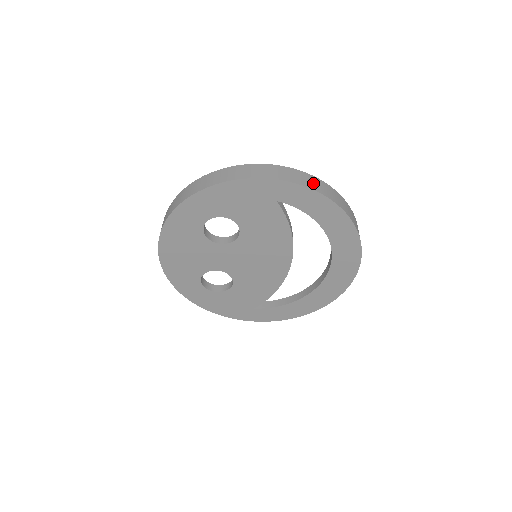
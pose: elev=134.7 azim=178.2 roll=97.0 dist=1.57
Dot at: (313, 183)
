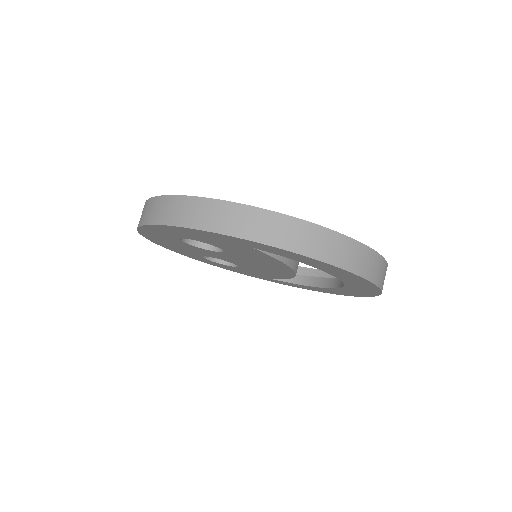
Dot at: (300, 238)
